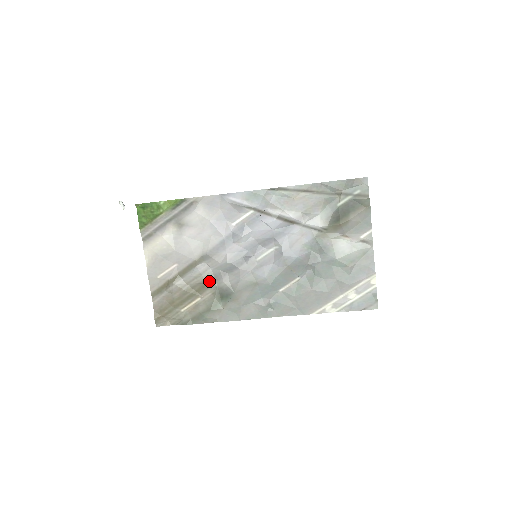
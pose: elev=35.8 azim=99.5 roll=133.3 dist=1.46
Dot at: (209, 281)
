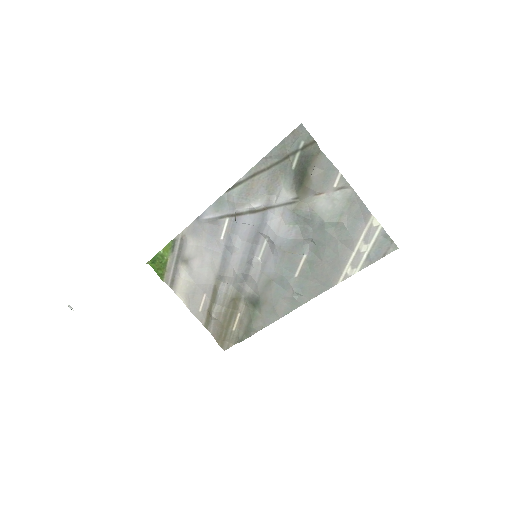
Dot at: (236, 296)
